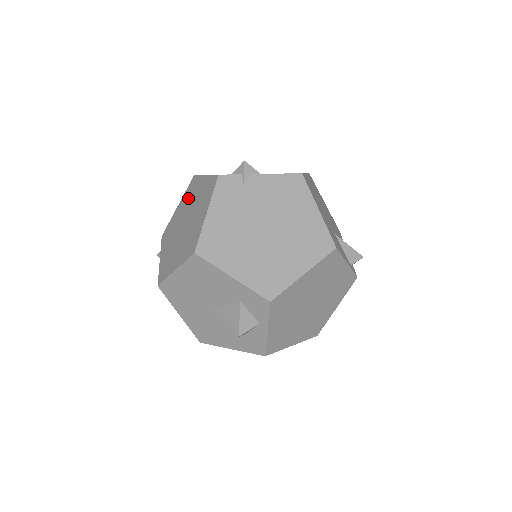
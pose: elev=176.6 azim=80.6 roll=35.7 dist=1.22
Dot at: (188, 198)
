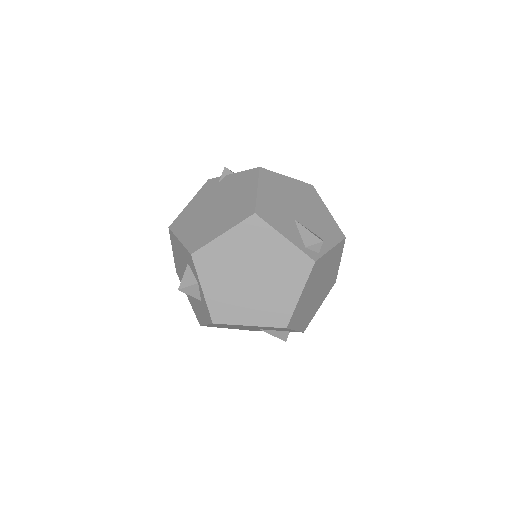
Dot at: occluded
